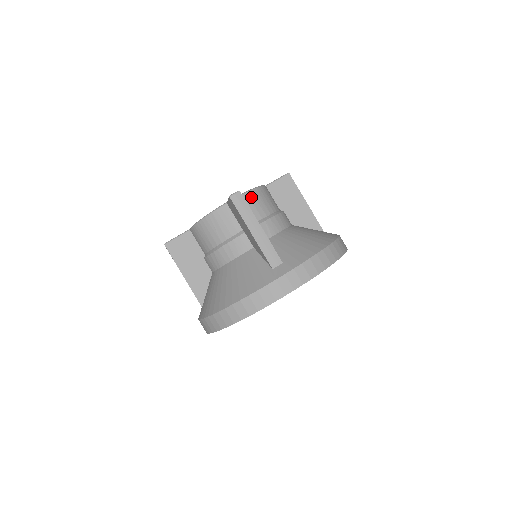
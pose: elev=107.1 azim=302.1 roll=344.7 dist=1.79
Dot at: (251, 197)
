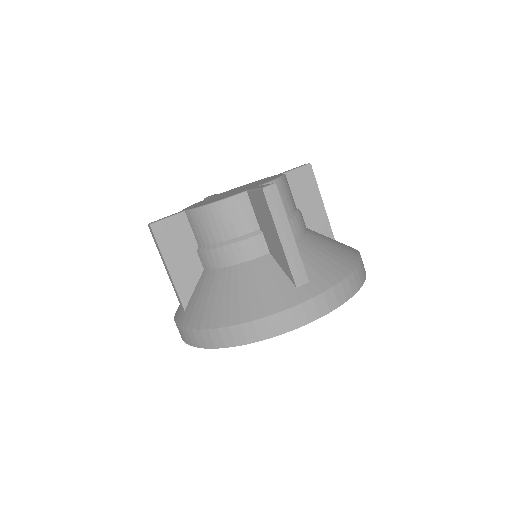
Dot at: occluded
